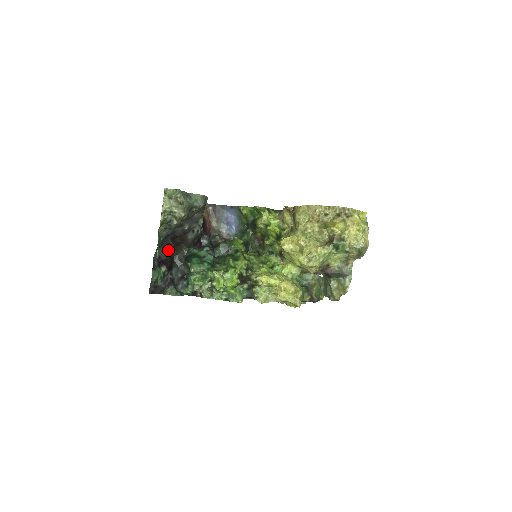
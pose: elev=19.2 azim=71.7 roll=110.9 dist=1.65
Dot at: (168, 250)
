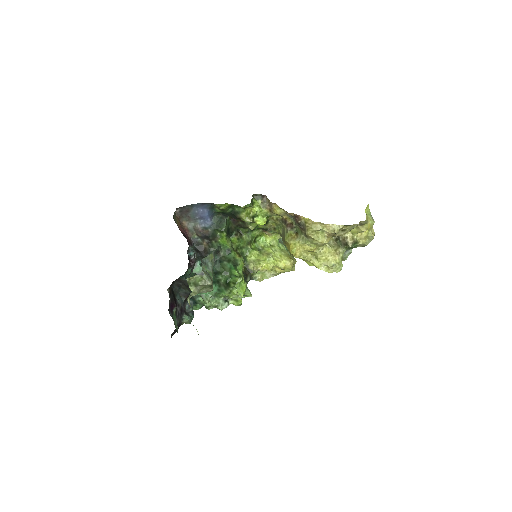
Dot at: (168, 288)
